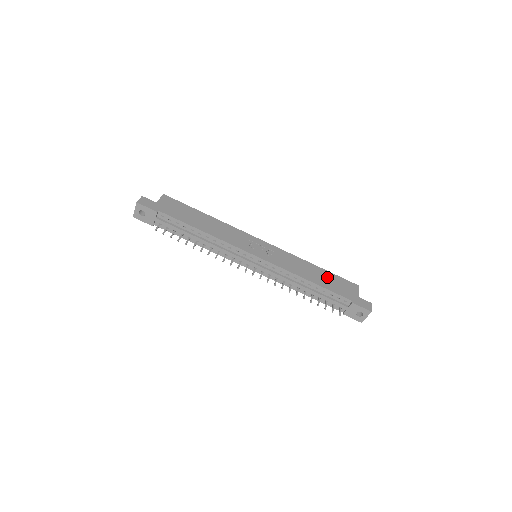
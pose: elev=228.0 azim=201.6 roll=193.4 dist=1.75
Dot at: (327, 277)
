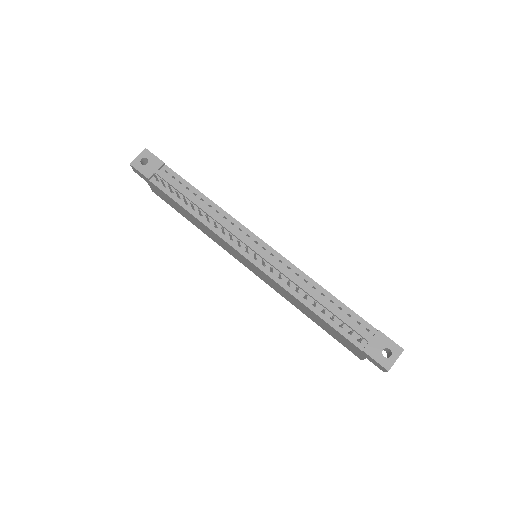
Dot at: occluded
